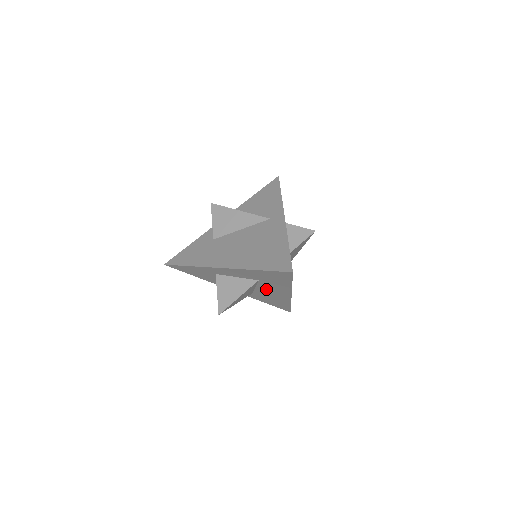
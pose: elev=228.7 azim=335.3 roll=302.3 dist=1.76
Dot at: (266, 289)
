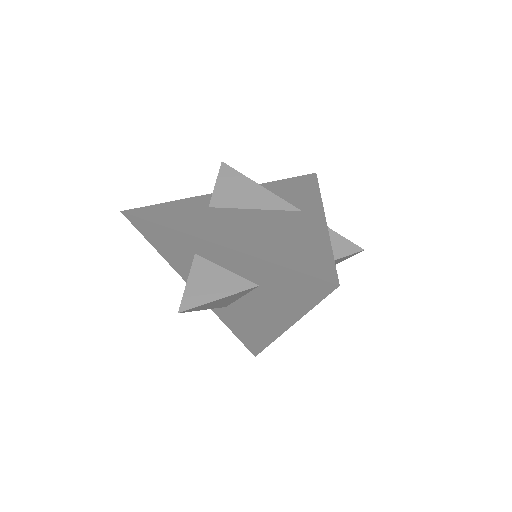
Dot at: (256, 306)
